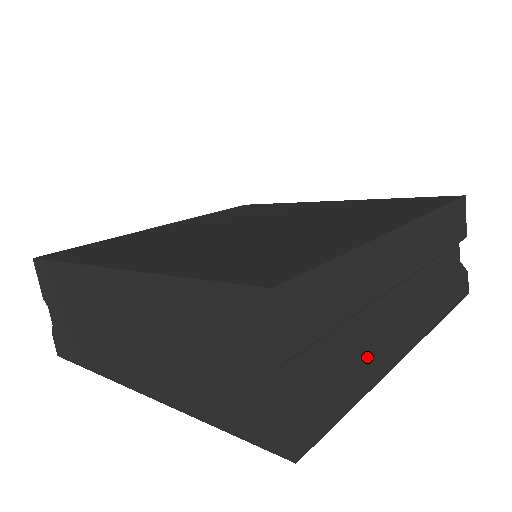
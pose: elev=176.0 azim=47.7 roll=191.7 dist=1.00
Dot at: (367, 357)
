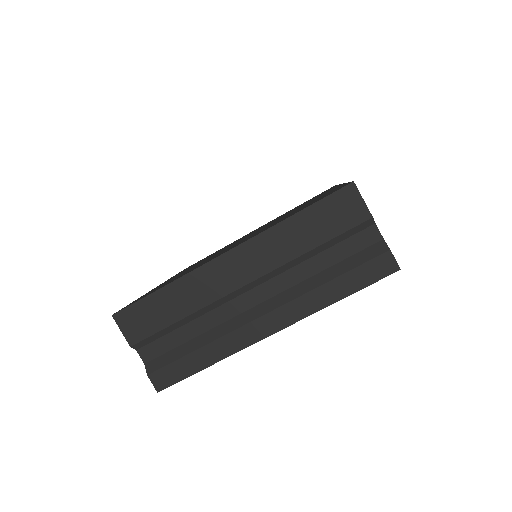
Dot at: (212, 340)
